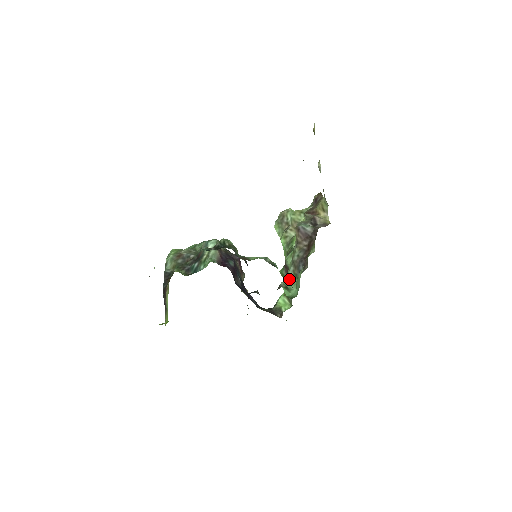
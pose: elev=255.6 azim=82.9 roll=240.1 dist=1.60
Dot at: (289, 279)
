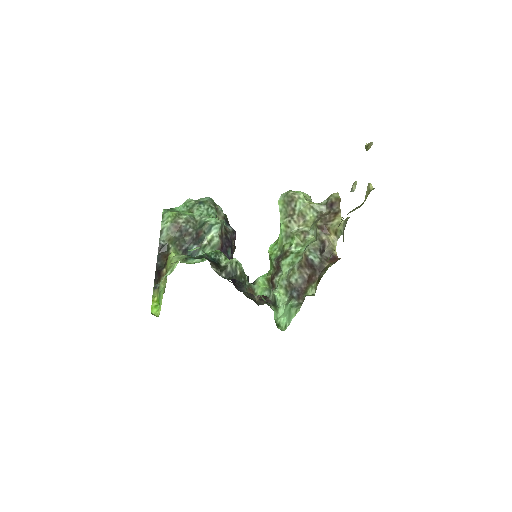
Dot at: (279, 288)
